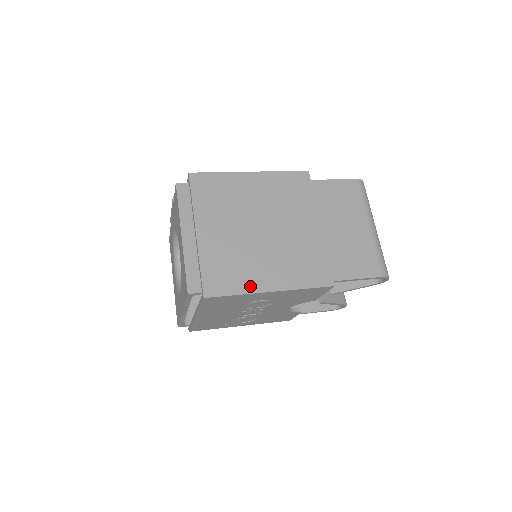
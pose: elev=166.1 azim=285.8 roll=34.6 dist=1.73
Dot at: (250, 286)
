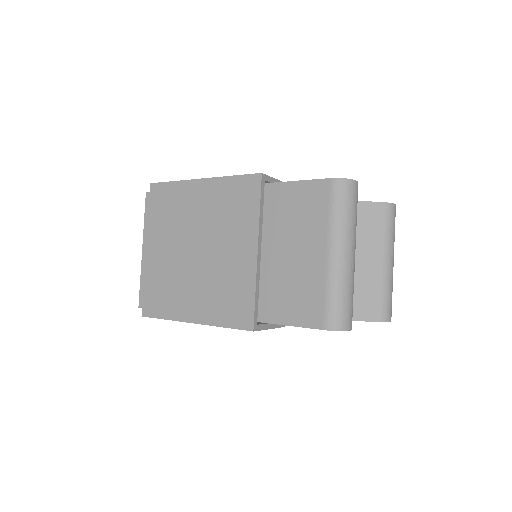
Dot at: (176, 313)
